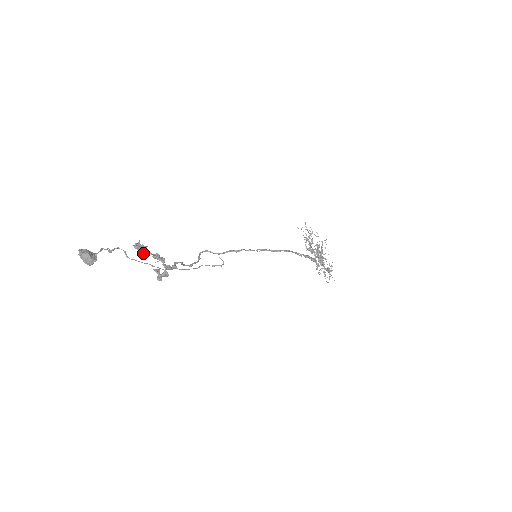
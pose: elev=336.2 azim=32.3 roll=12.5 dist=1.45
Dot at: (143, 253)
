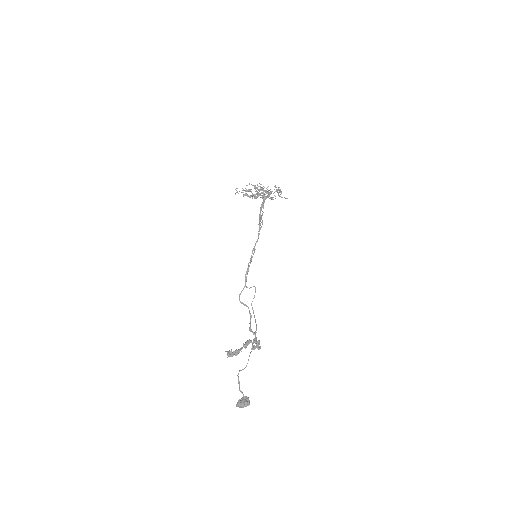
Dot at: (238, 353)
